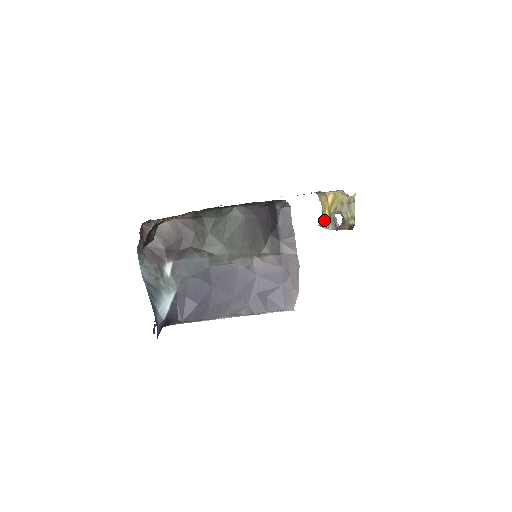
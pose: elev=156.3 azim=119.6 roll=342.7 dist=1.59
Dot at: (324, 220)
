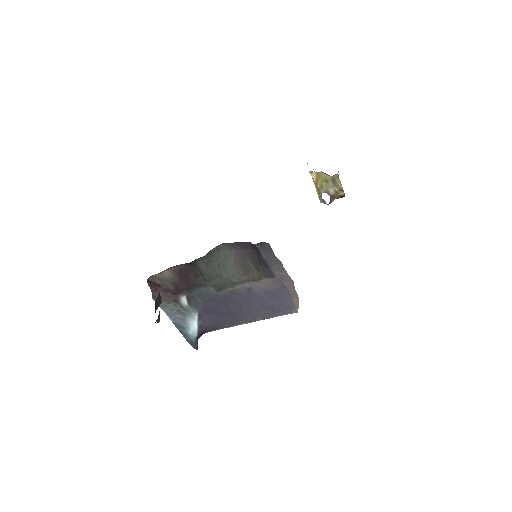
Dot at: occluded
